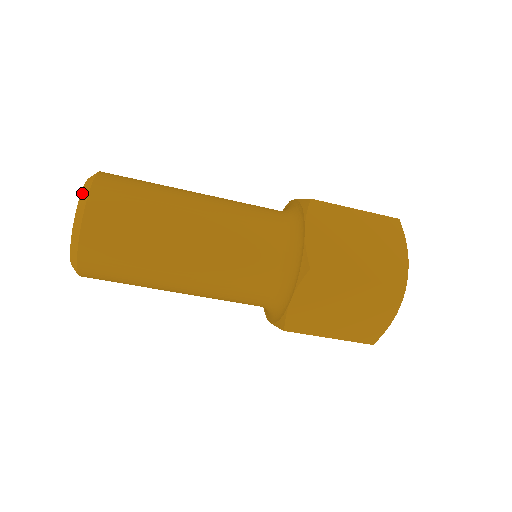
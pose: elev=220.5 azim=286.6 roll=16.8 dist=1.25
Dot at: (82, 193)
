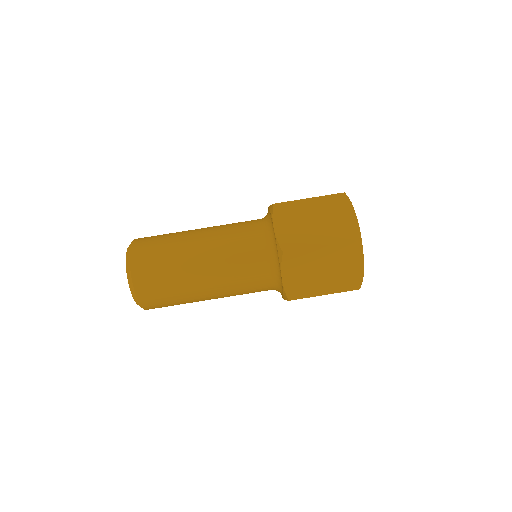
Dot at: (126, 257)
